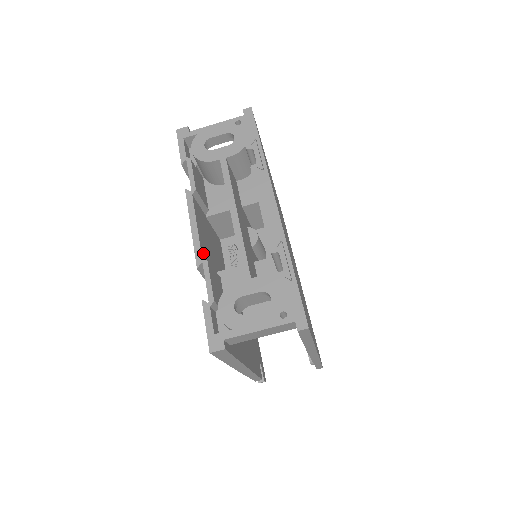
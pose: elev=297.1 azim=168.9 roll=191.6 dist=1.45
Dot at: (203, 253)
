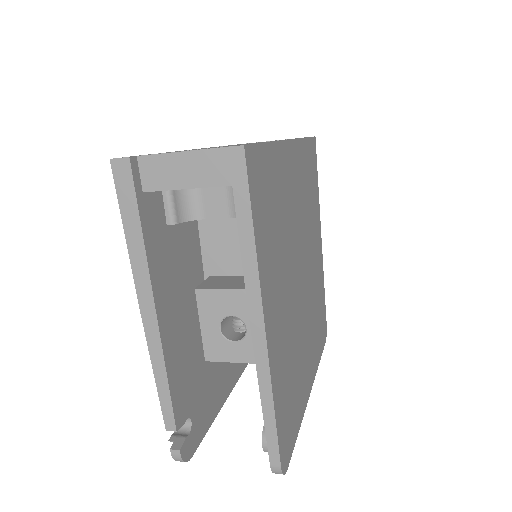
Dot at: occluded
